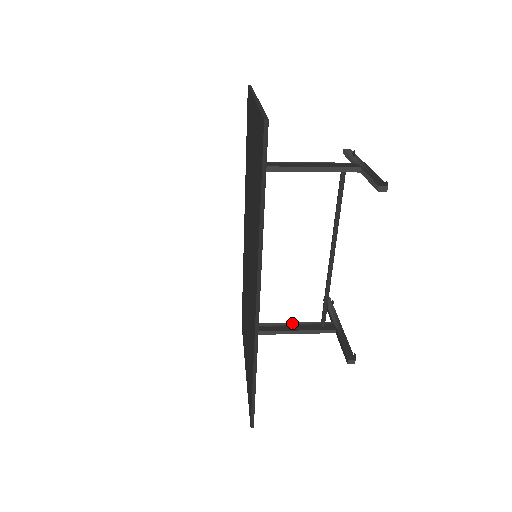
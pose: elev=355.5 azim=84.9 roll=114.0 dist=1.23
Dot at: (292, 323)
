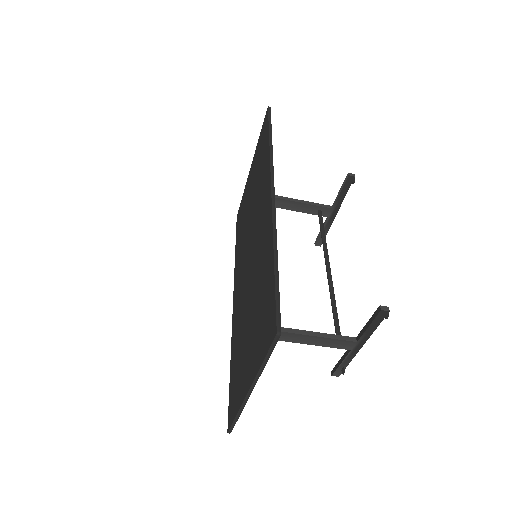
Dot at: occluded
